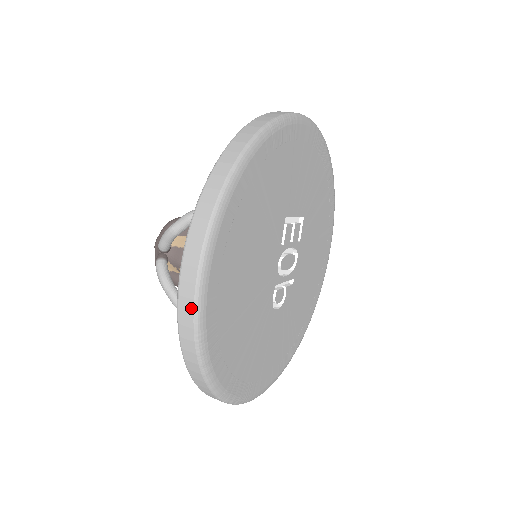
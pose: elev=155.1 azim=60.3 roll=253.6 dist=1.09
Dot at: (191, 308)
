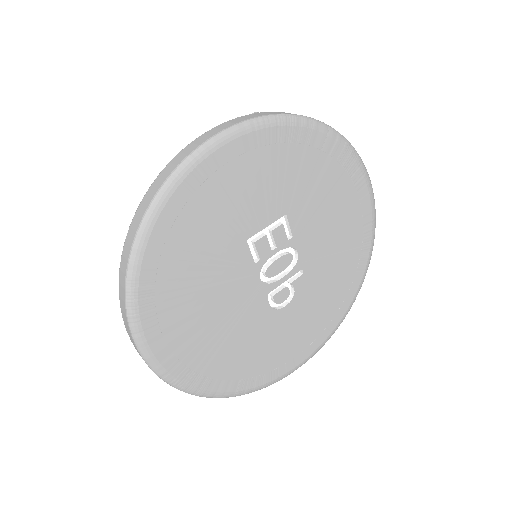
Dot at: (152, 370)
